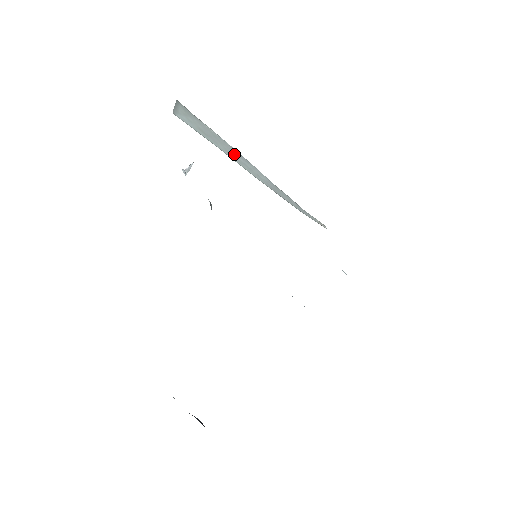
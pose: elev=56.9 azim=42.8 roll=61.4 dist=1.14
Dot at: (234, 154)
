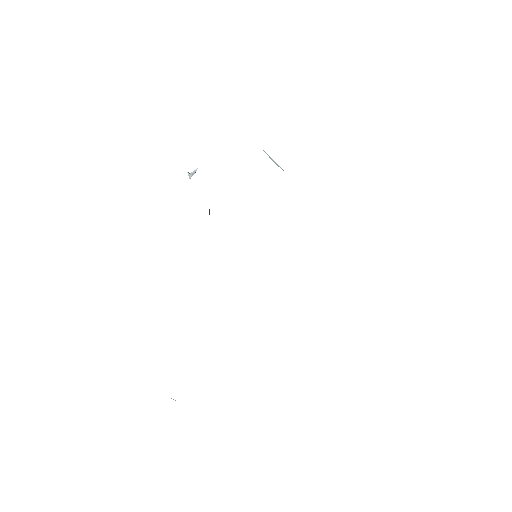
Dot at: occluded
